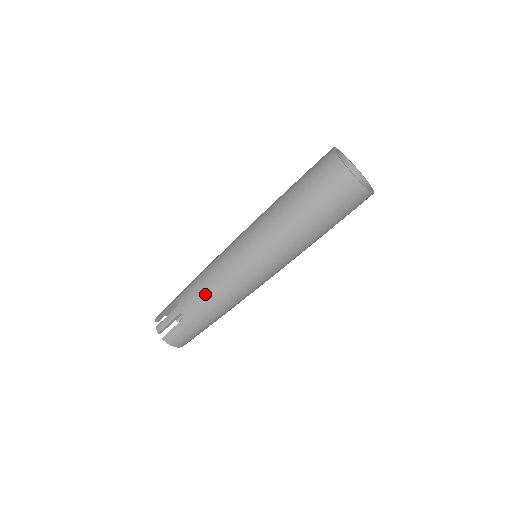
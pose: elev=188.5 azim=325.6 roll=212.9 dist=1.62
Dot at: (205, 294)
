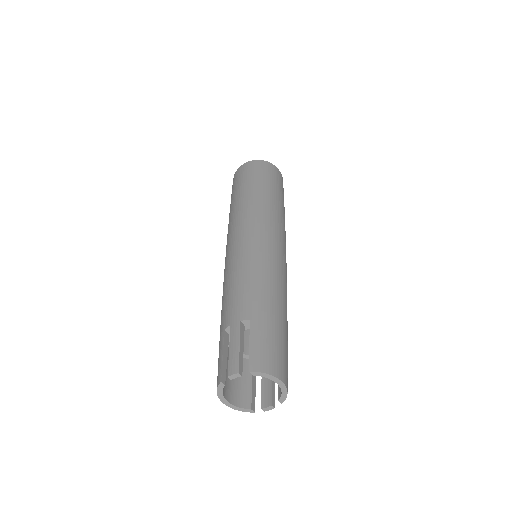
Dot at: (246, 281)
